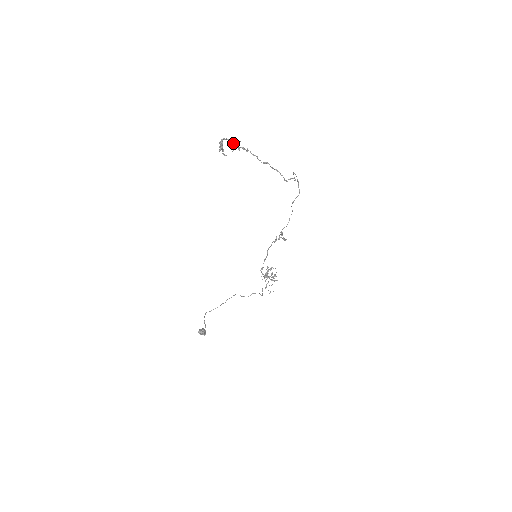
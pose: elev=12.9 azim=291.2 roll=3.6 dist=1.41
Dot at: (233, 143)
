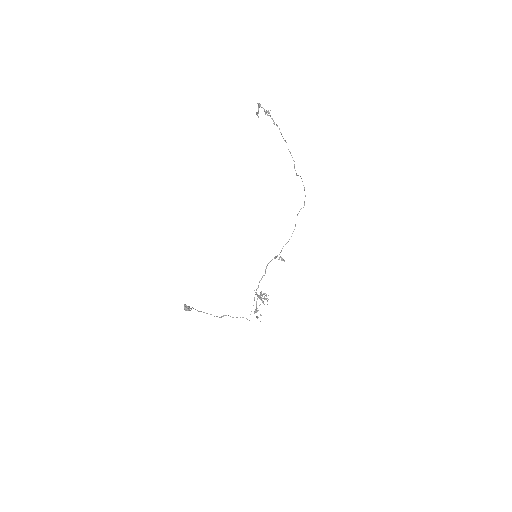
Dot at: occluded
